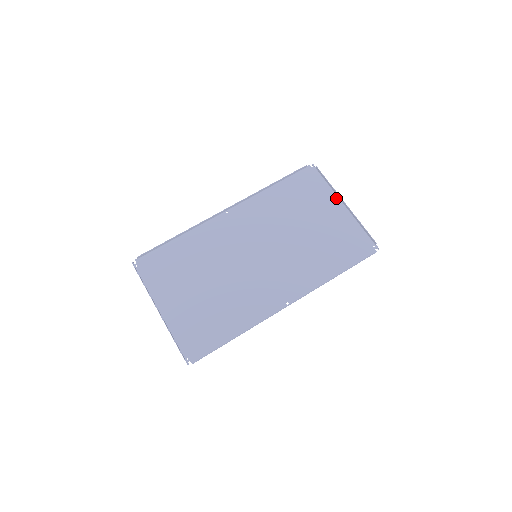
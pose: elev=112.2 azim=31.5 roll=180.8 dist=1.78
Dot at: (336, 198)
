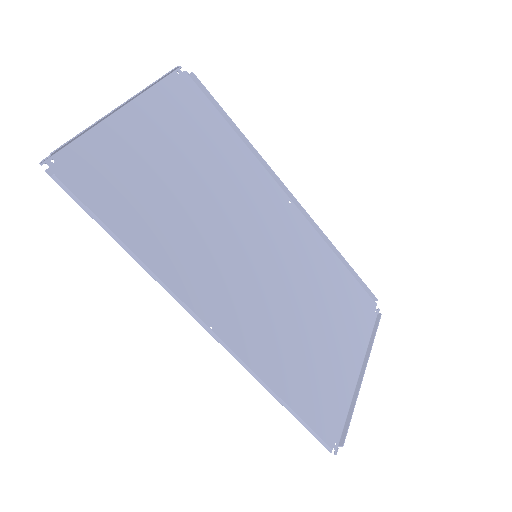
Dot at: (362, 356)
